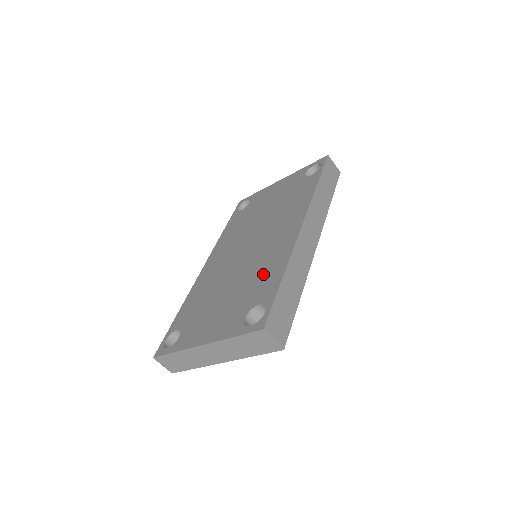
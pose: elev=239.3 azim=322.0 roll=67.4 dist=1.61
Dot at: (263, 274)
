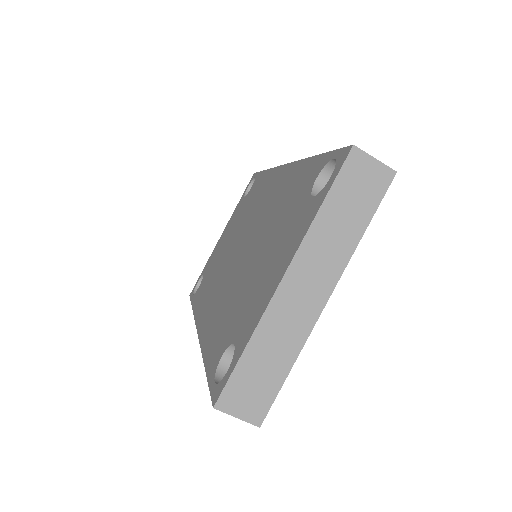
Dot at: (287, 196)
